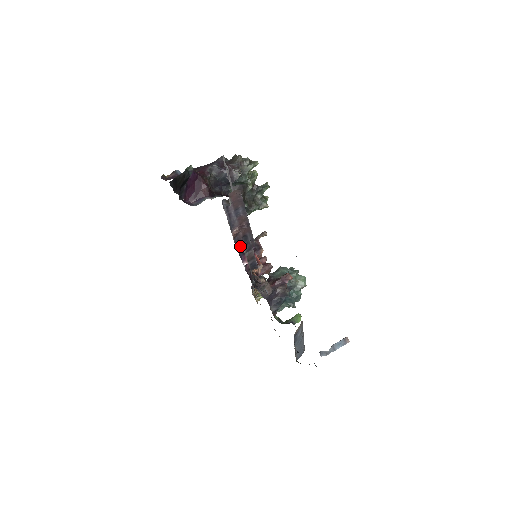
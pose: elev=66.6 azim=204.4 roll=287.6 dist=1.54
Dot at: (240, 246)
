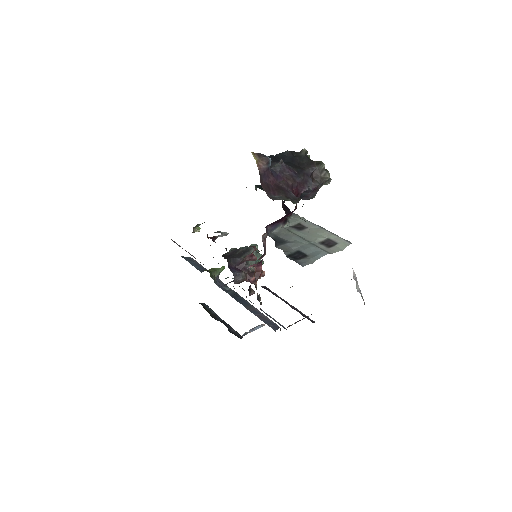
Dot at: occluded
